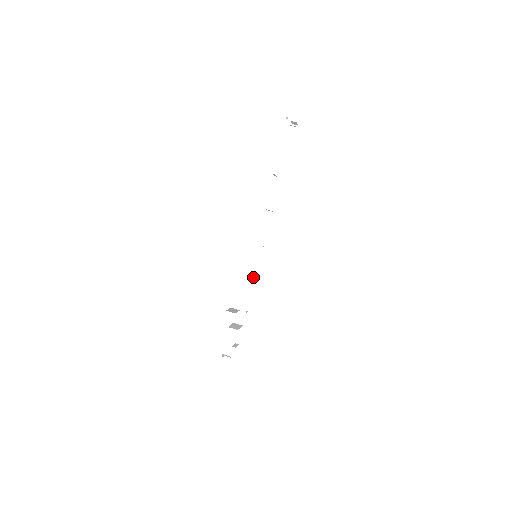
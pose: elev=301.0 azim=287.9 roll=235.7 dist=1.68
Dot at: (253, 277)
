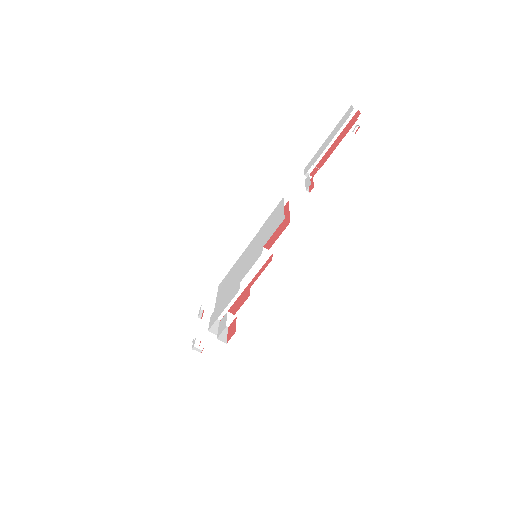
Dot at: (247, 282)
